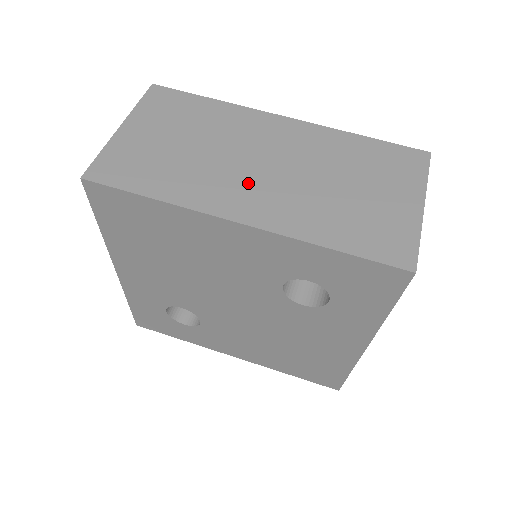
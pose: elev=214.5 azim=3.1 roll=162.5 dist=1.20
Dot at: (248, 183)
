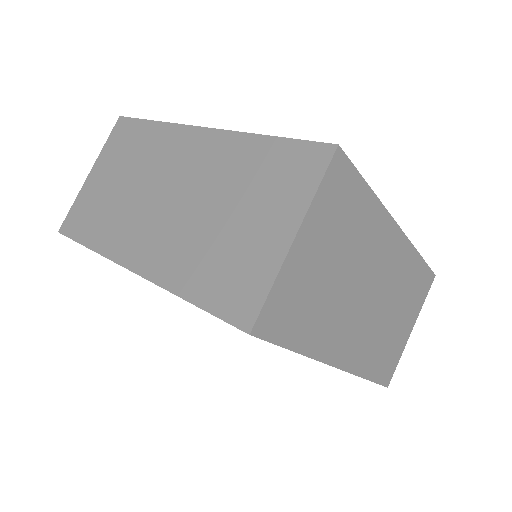
Dot at: (149, 223)
